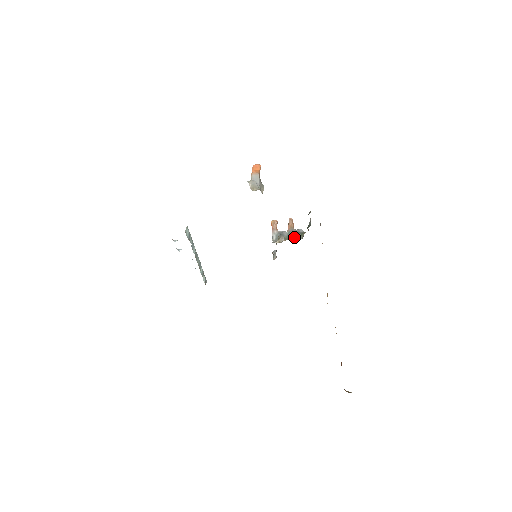
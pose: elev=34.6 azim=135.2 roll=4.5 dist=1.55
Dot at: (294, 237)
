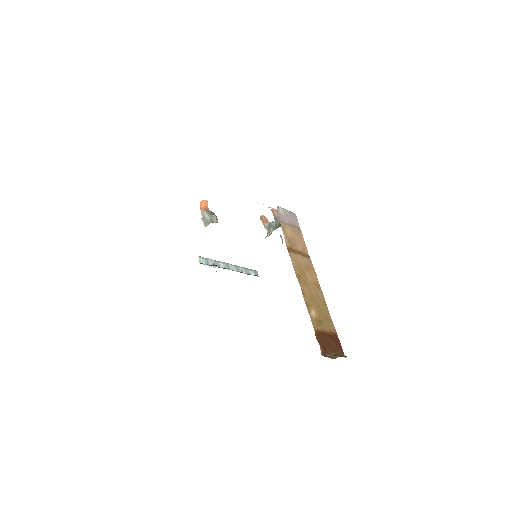
Dot at: (280, 224)
